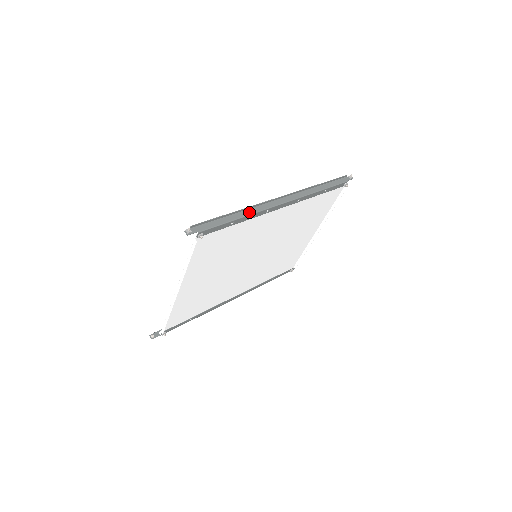
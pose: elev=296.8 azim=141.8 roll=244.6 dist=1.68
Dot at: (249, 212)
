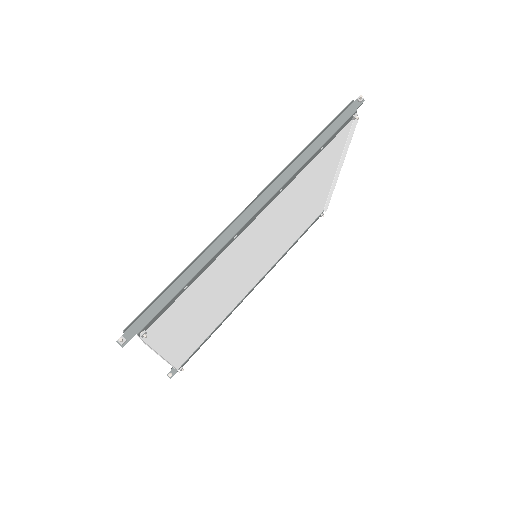
Dot at: (206, 258)
